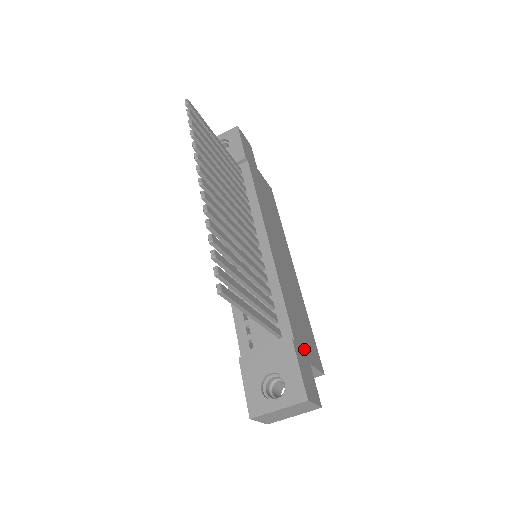
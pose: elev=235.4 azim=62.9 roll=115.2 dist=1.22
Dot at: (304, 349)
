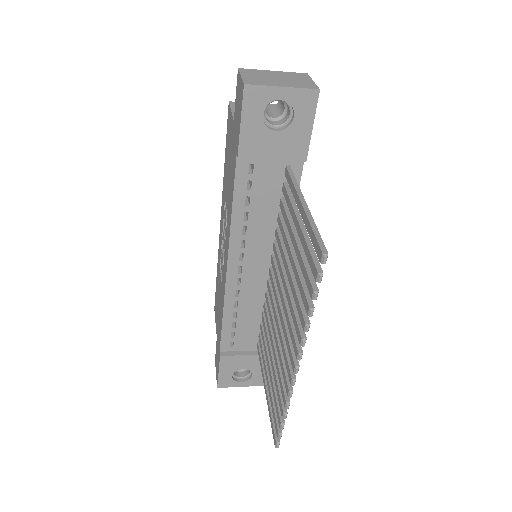
Dot at: occluded
